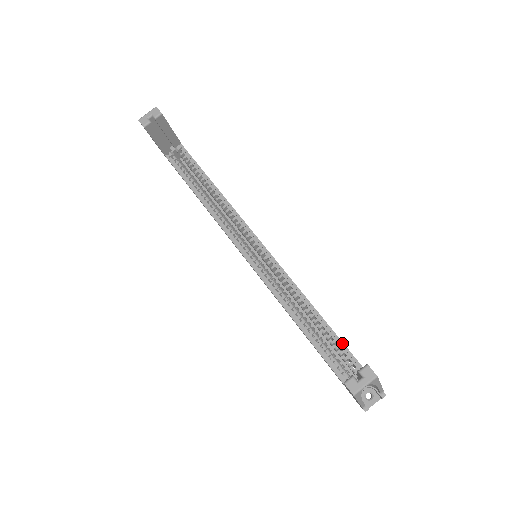
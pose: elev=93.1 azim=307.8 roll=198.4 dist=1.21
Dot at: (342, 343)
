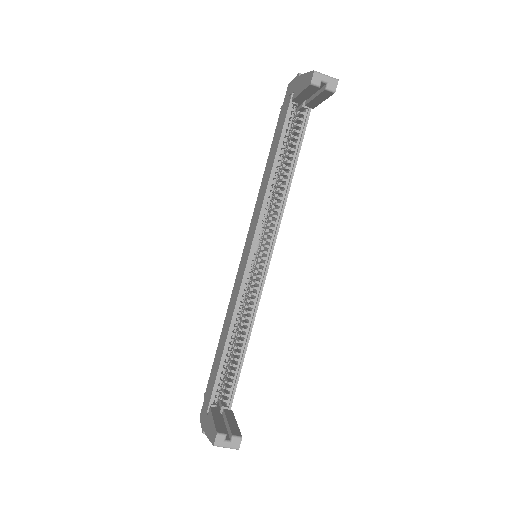
Dot at: (238, 379)
